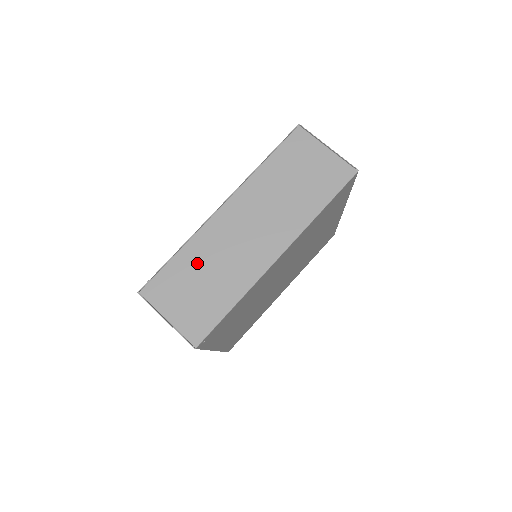
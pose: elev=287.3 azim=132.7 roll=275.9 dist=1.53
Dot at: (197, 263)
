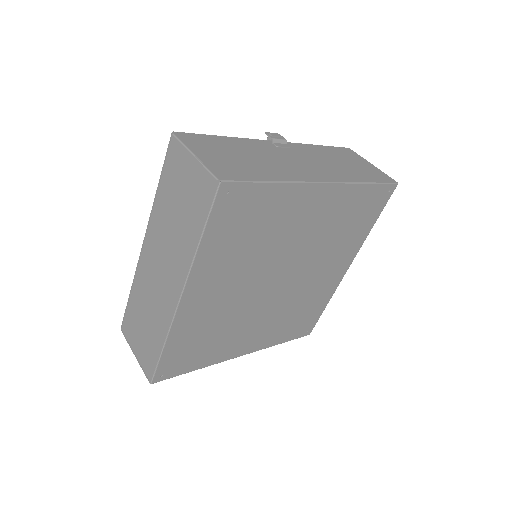
Dot at: (140, 304)
